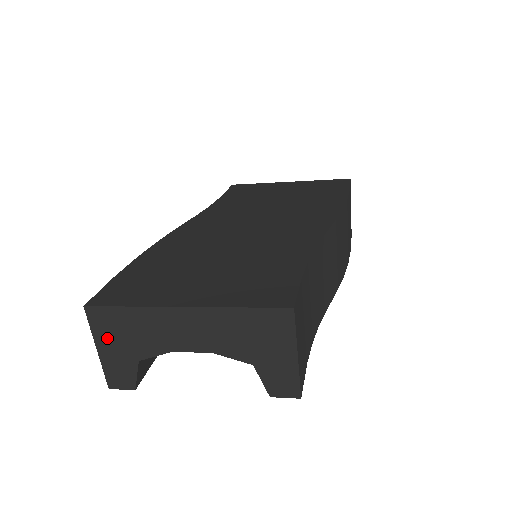
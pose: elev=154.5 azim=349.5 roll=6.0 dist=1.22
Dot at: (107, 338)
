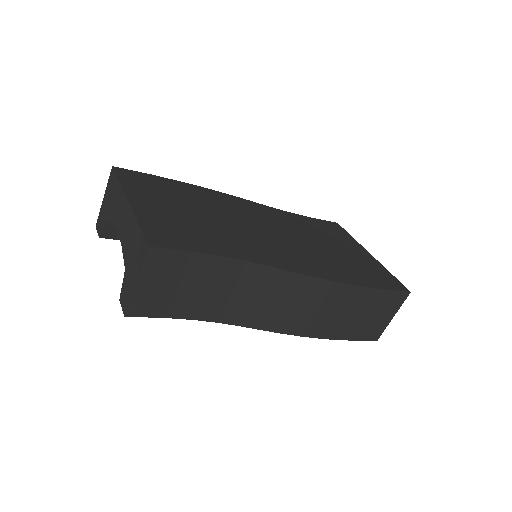
Dot at: (108, 194)
